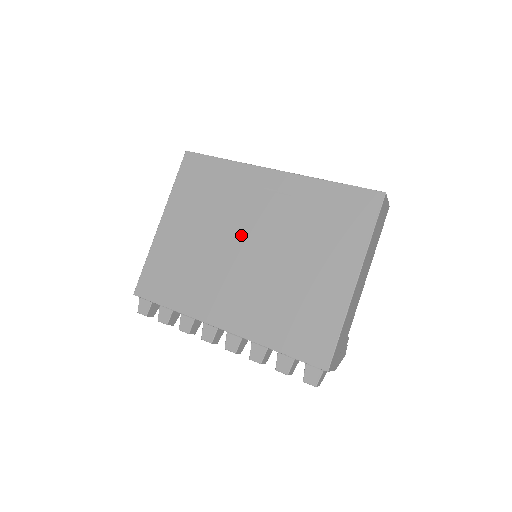
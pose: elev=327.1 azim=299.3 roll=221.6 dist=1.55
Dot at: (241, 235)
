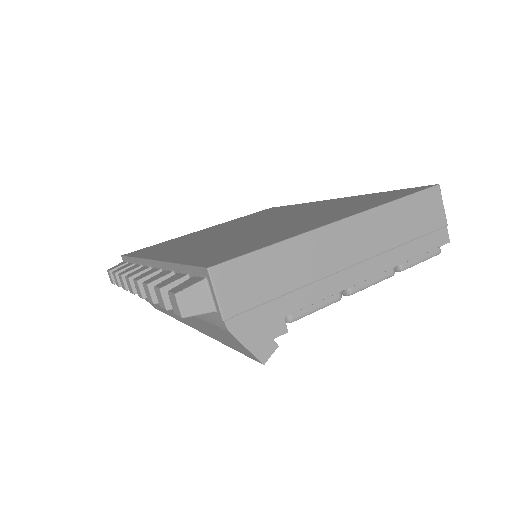
Dot at: (256, 223)
